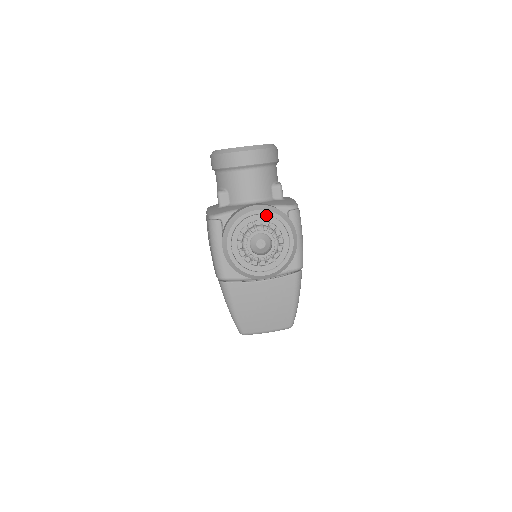
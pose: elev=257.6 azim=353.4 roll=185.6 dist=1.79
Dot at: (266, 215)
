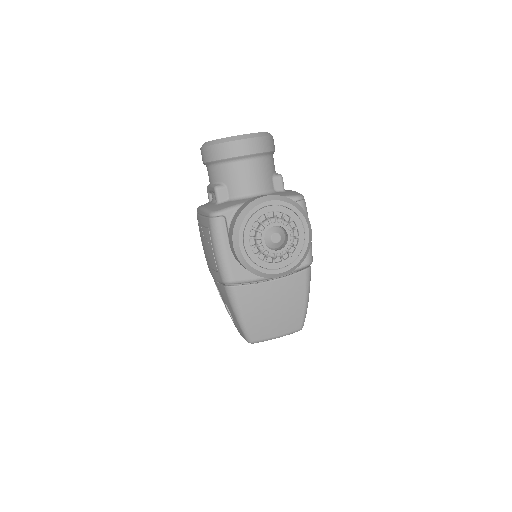
Dot at: (279, 206)
